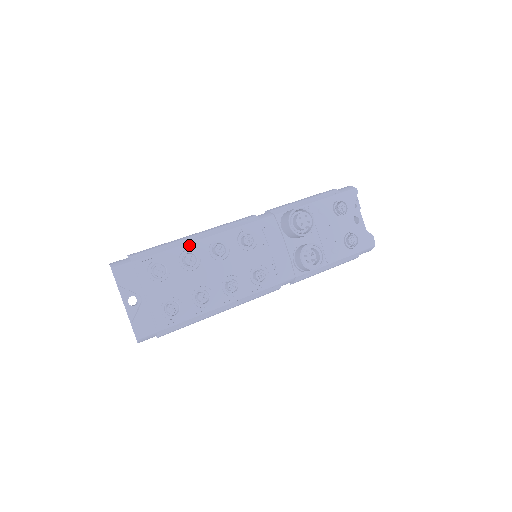
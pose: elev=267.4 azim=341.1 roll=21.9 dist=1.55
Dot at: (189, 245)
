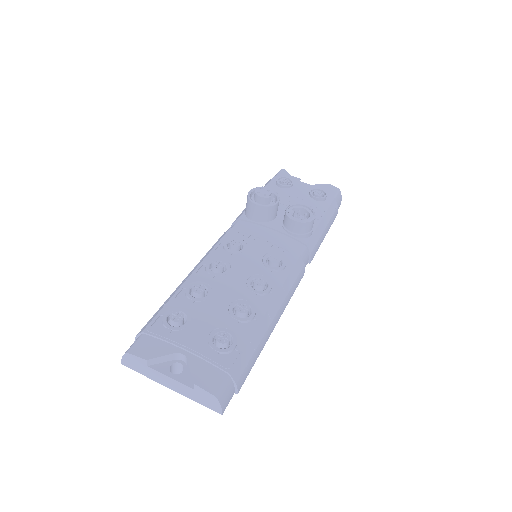
Dot at: (186, 283)
